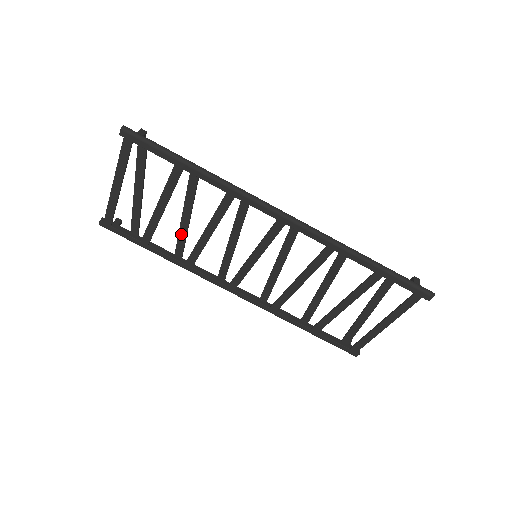
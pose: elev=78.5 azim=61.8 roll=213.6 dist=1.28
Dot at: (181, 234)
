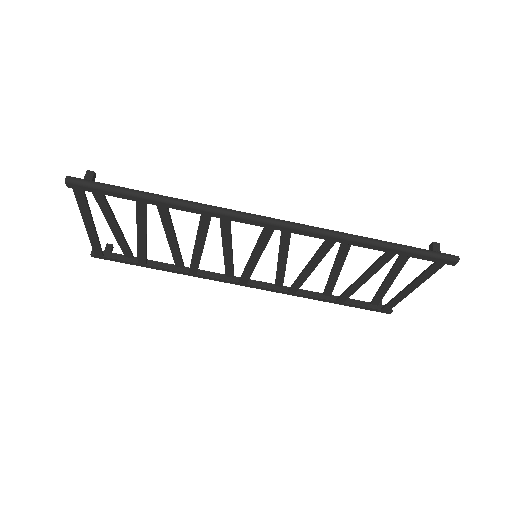
Dot at: (173, 250)
